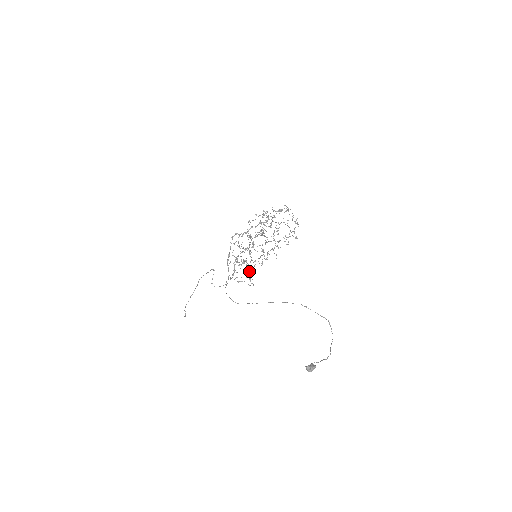
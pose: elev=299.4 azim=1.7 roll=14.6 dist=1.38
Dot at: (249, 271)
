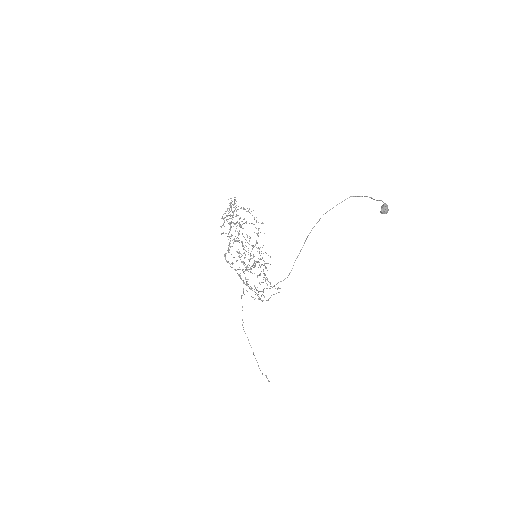
Dot at: occluded
